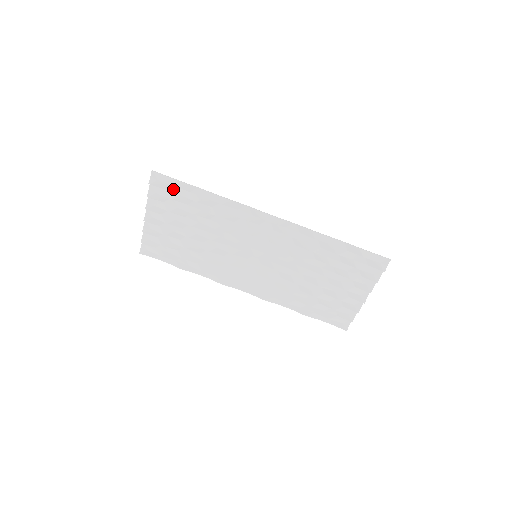
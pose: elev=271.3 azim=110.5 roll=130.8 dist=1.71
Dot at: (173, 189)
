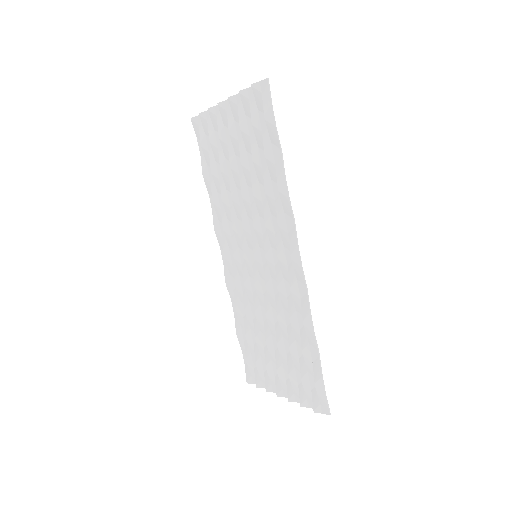
Dot at: (264, 119)
